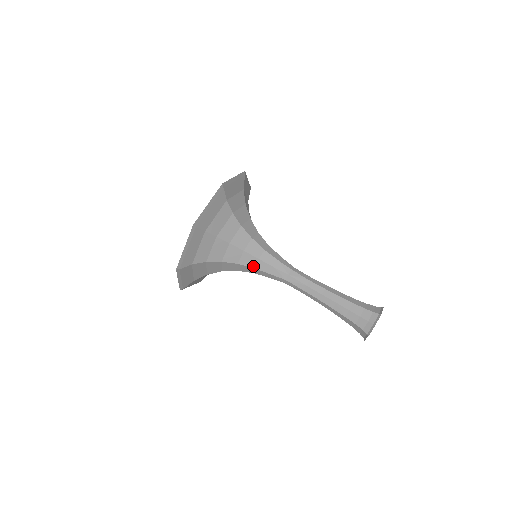
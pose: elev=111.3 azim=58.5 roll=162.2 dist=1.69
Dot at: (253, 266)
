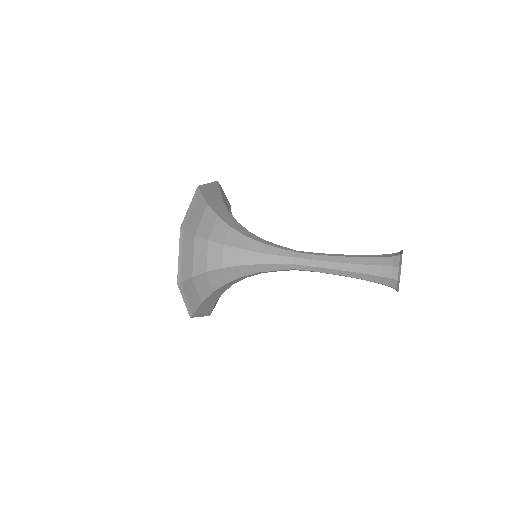
Dot at: (257, 250)
